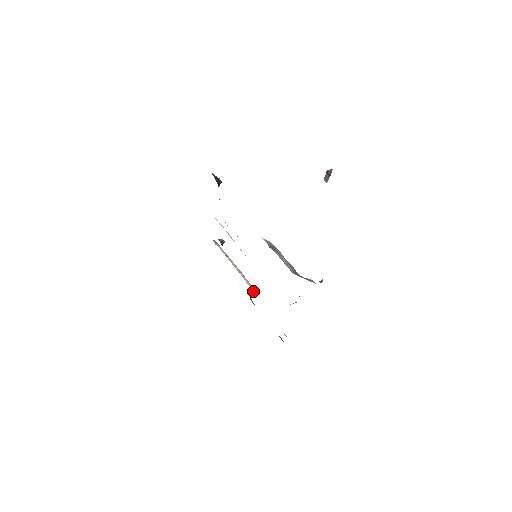
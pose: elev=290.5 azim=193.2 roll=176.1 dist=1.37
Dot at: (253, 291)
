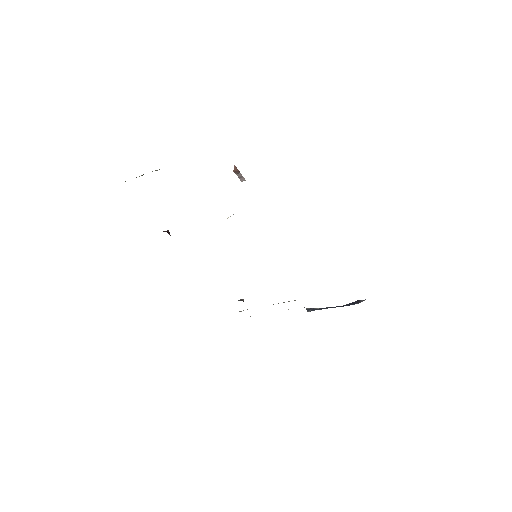
Dot at: occluded
